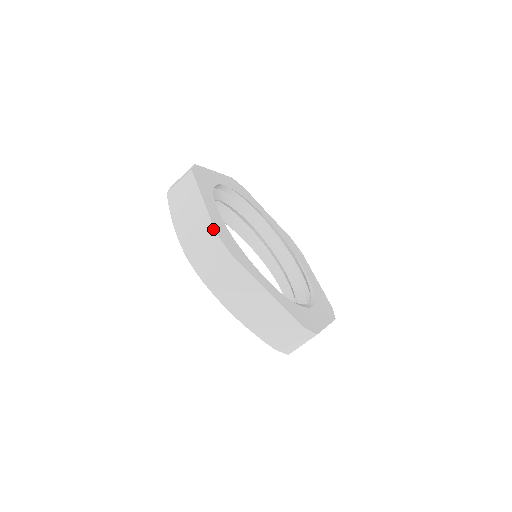
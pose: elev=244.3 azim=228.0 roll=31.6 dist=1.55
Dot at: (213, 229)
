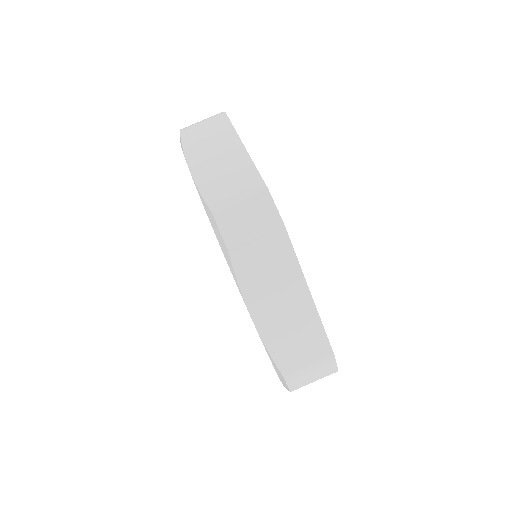
Dot at: (262, 182)
